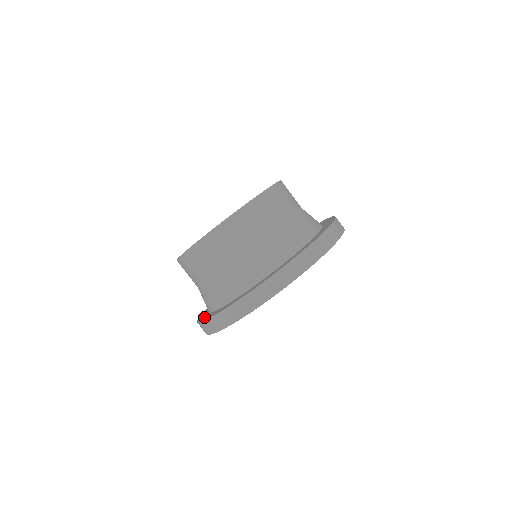
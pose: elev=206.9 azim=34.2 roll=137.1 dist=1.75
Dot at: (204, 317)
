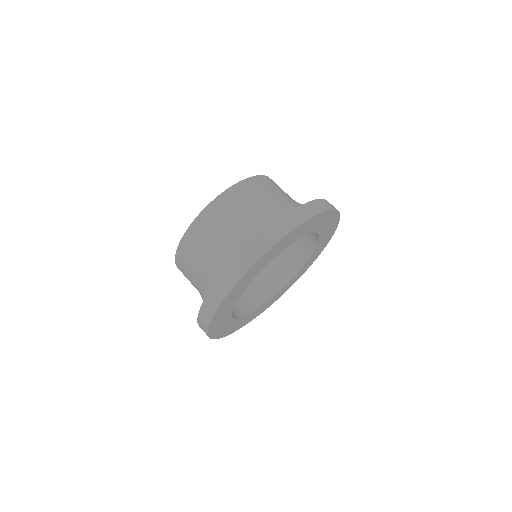
Dot at: occluded
